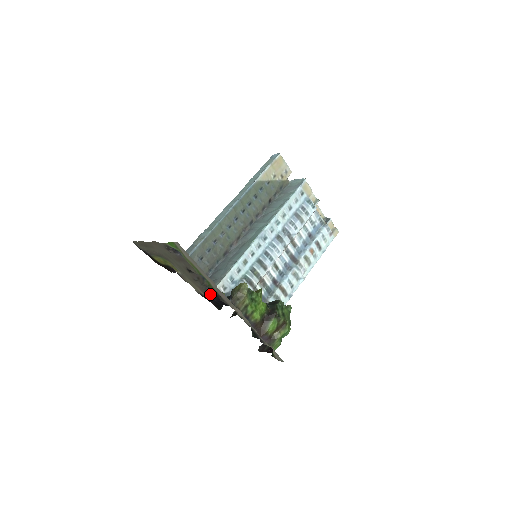
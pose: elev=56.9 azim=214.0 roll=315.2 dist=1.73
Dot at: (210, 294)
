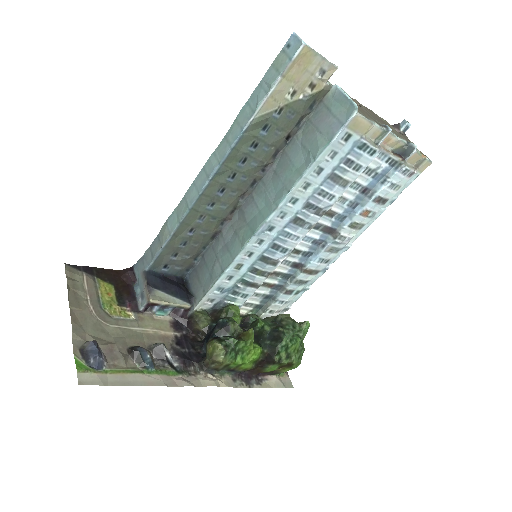
Dot at: (175, 352)
